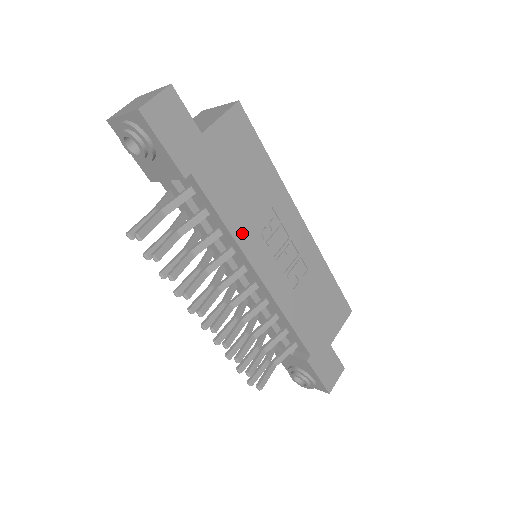
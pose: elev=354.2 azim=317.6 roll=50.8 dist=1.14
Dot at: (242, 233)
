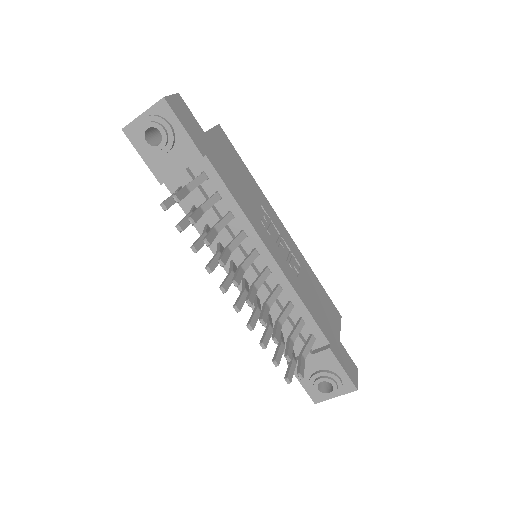
Dot at: (250, 215)
